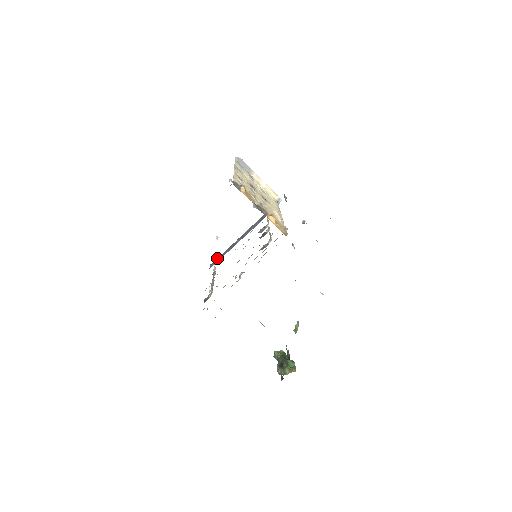
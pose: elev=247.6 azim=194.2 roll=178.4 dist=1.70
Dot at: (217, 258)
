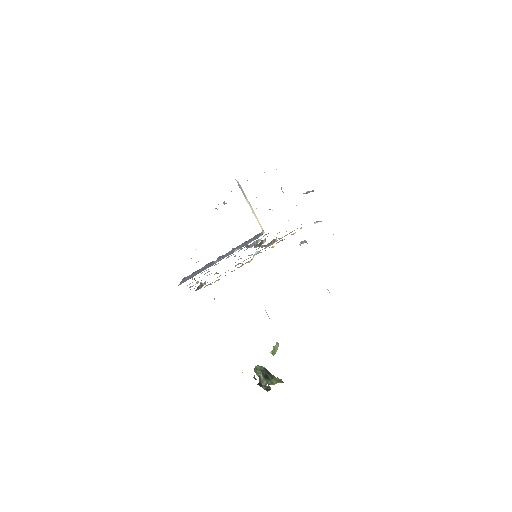
Dot at: (191, 274)
